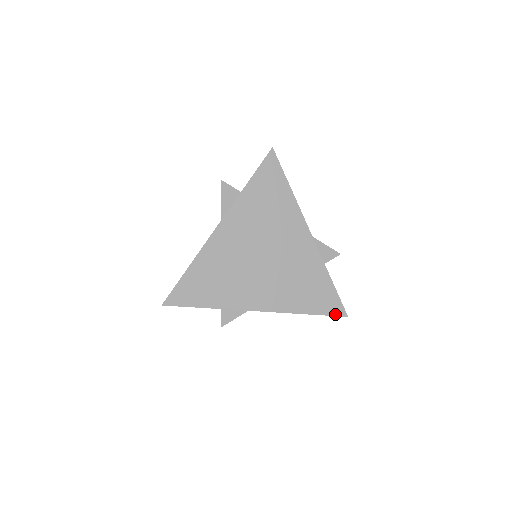
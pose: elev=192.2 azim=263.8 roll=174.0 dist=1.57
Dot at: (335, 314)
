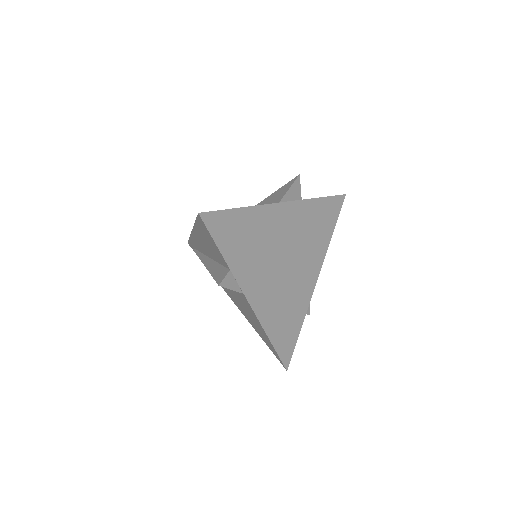
Dot at: (283, 360)
